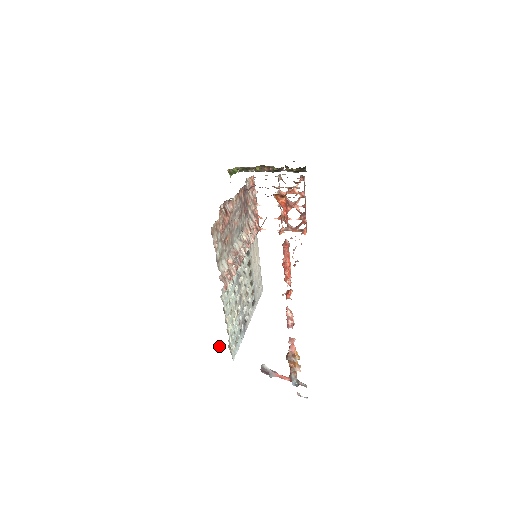
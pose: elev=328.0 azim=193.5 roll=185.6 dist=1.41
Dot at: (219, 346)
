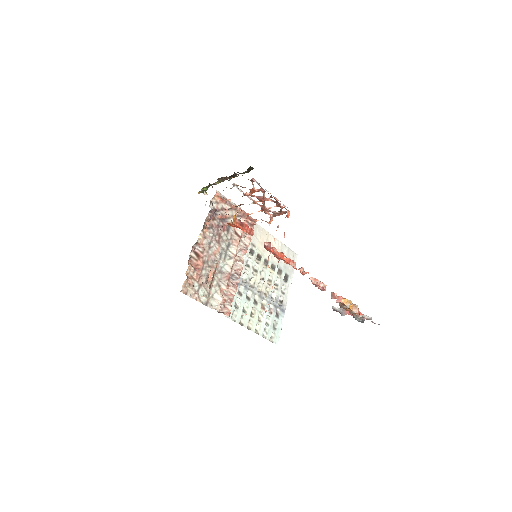
Dot at: occluded
